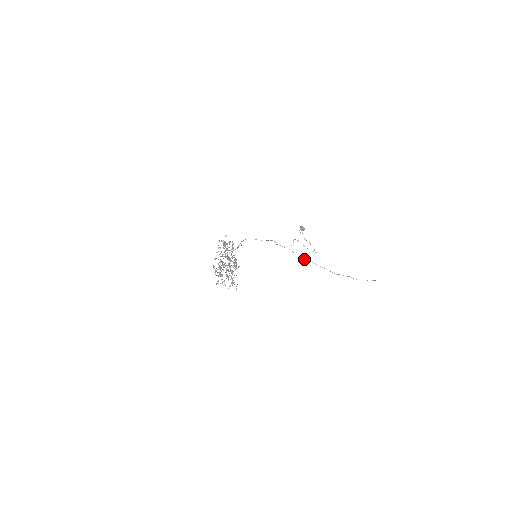
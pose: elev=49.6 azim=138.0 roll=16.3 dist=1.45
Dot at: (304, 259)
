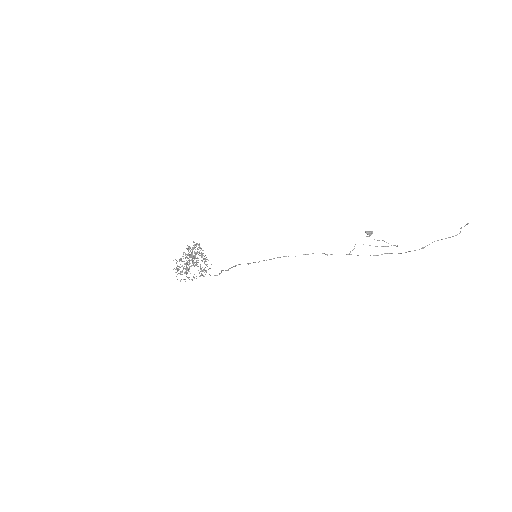
Dot at: occluded
